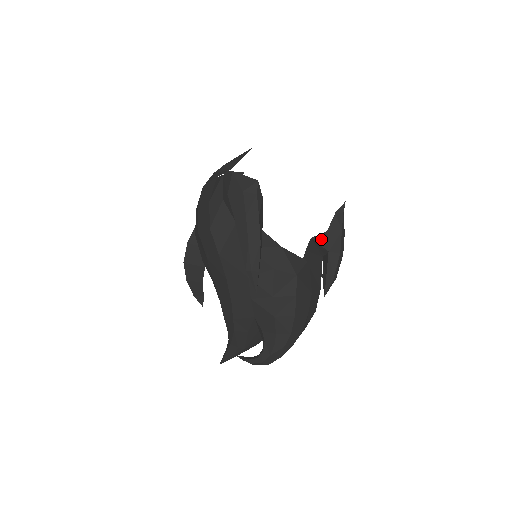
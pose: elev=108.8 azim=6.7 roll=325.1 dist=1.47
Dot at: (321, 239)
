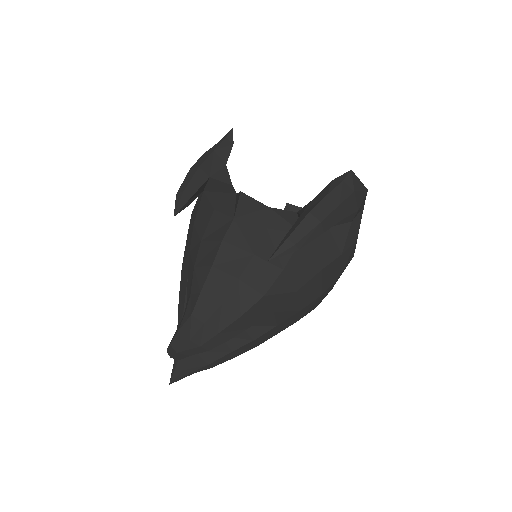
Dot at: (304, 208)
